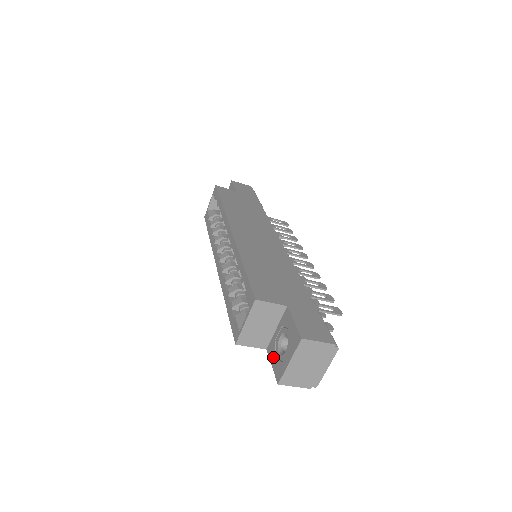
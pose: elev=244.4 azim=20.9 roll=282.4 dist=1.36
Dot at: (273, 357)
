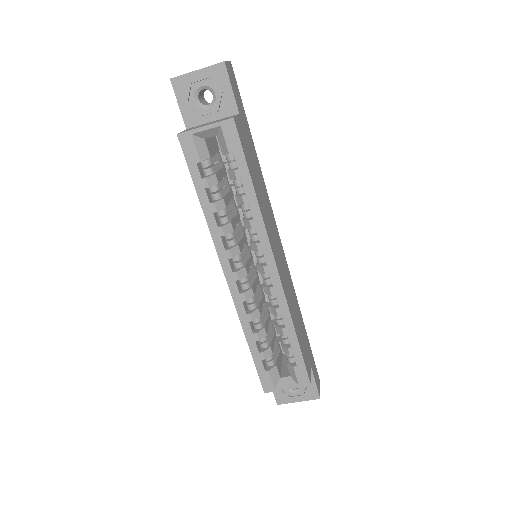
Dot at: occluded
